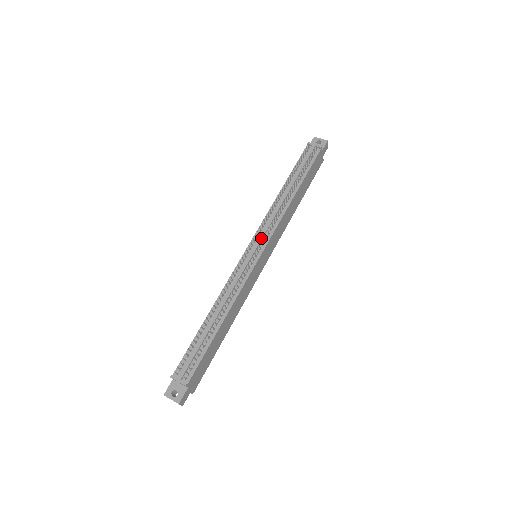
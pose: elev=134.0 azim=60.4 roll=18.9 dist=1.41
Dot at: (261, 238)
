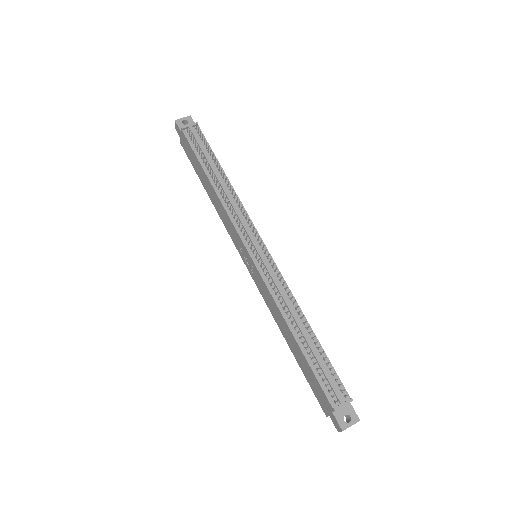
Dot at: (251, 235)
